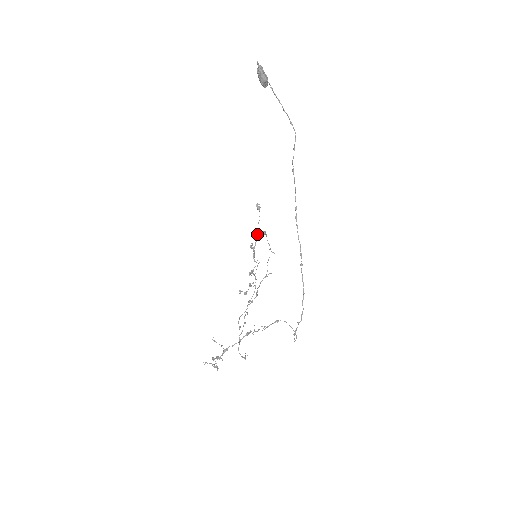
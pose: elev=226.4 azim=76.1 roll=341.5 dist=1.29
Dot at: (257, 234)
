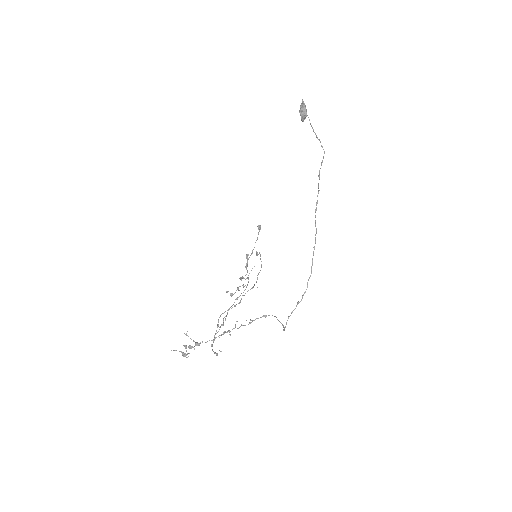
Dot at: (253, 249)
